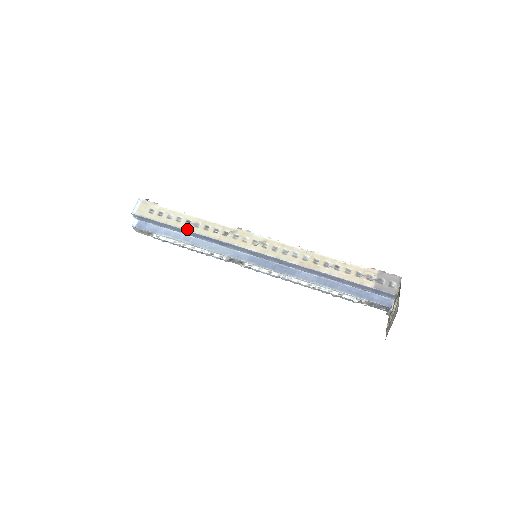
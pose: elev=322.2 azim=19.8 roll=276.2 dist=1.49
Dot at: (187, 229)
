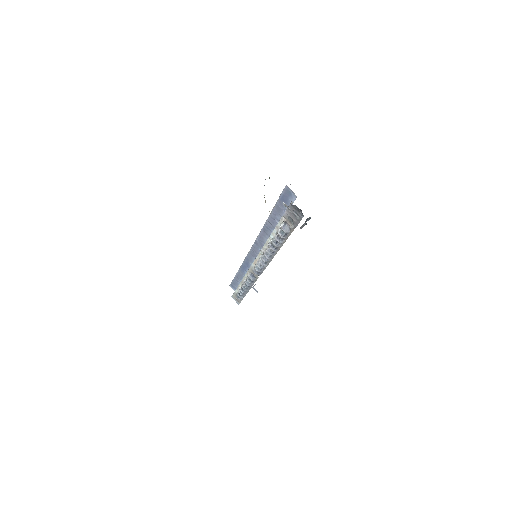
Dot at: occluded
